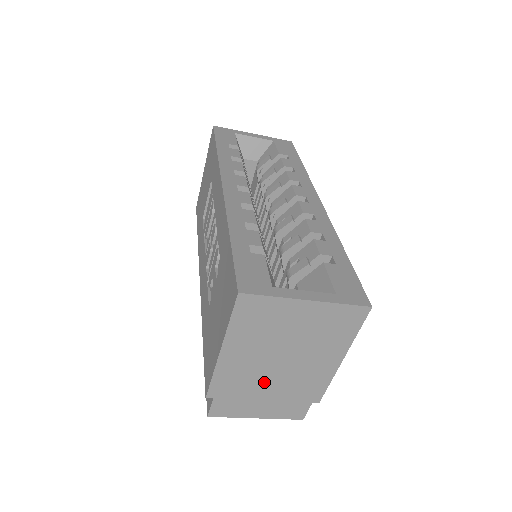
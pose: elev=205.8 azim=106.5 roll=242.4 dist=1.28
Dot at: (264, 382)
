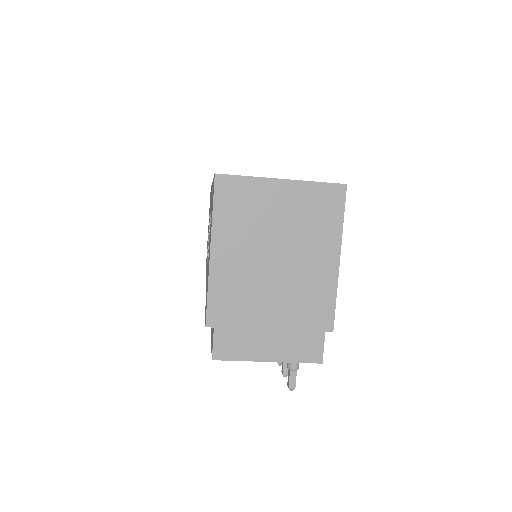
Dot at: (264, 299)
